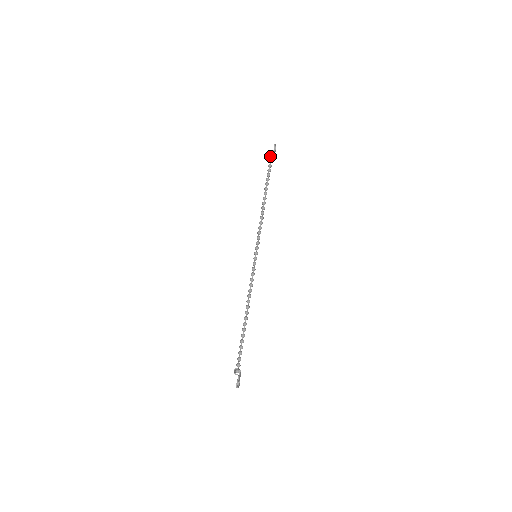
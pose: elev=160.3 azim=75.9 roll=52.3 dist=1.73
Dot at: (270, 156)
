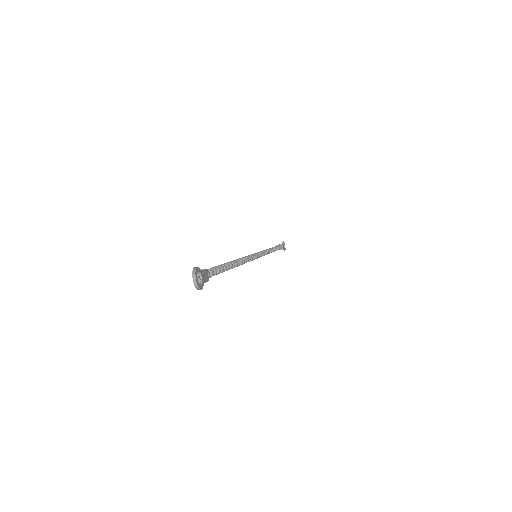
Dot at: occluded
